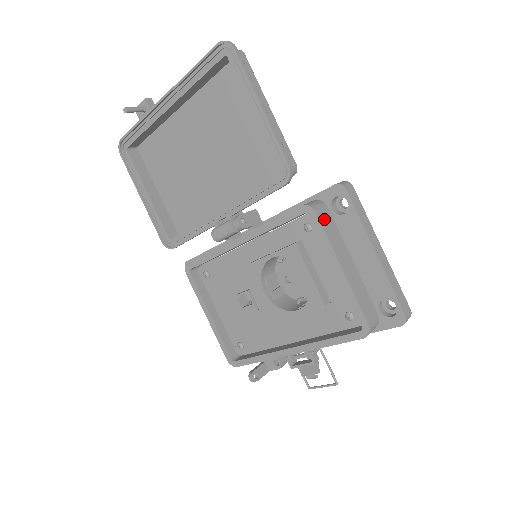
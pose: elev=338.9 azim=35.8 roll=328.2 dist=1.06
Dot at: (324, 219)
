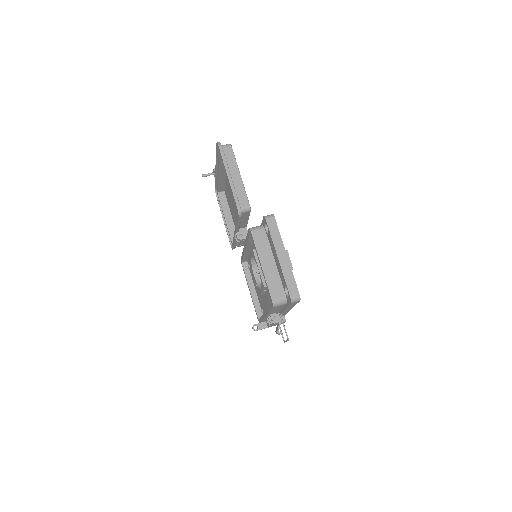
Dot at: (258, 236)
